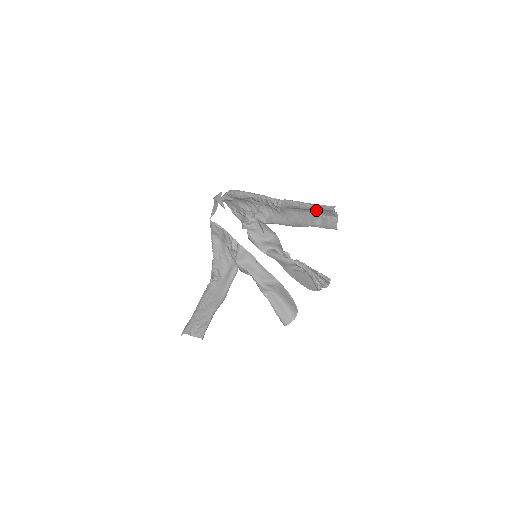
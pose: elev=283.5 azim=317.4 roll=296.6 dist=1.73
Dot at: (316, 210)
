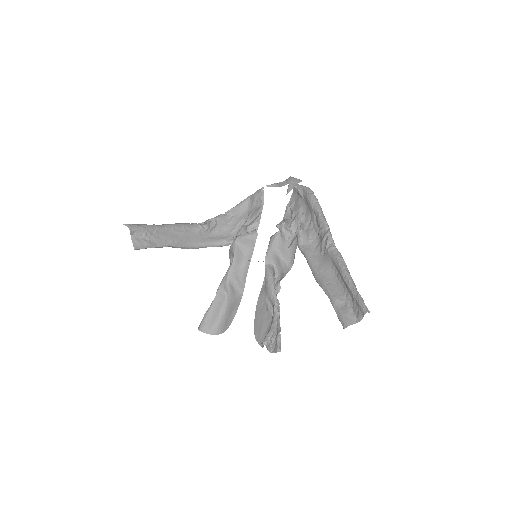
Dot at: (351, 293)
